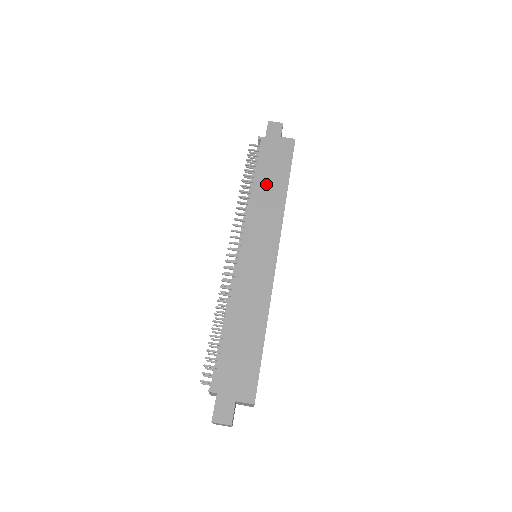
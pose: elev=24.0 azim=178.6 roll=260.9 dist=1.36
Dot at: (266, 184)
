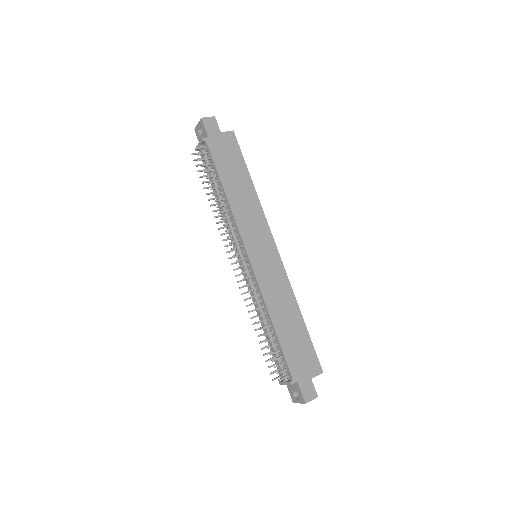
Dot at: (235, 186)
